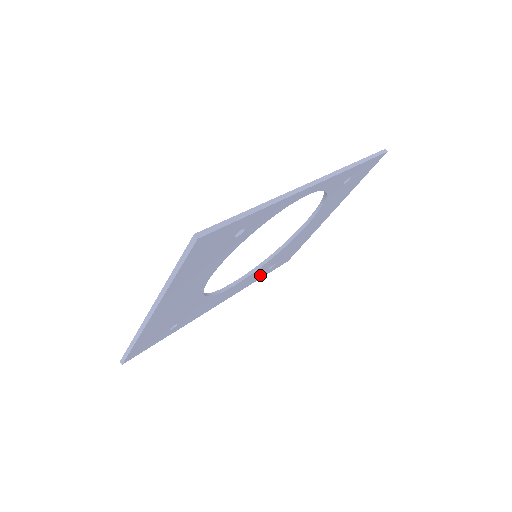
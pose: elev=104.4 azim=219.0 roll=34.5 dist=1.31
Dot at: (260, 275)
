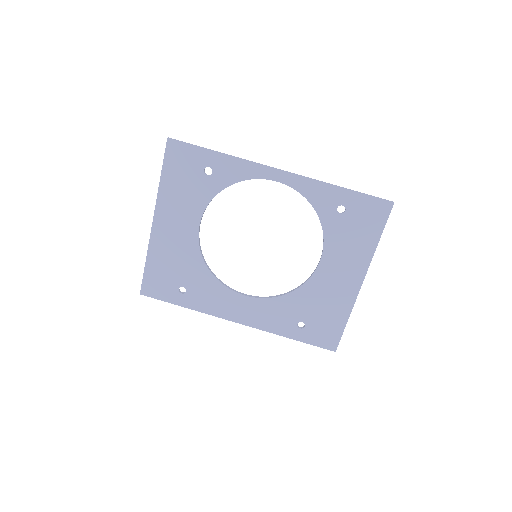
Dot at: (287, 327)
